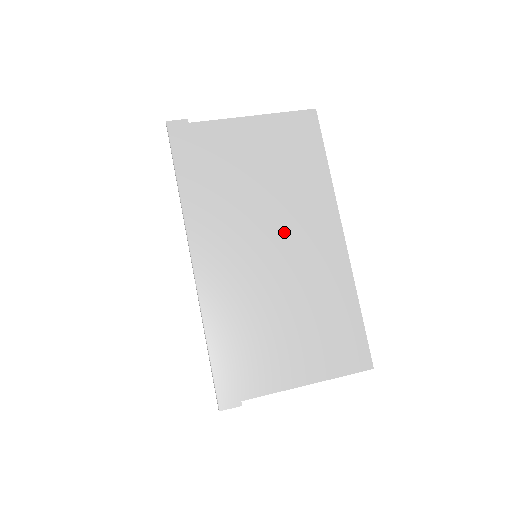
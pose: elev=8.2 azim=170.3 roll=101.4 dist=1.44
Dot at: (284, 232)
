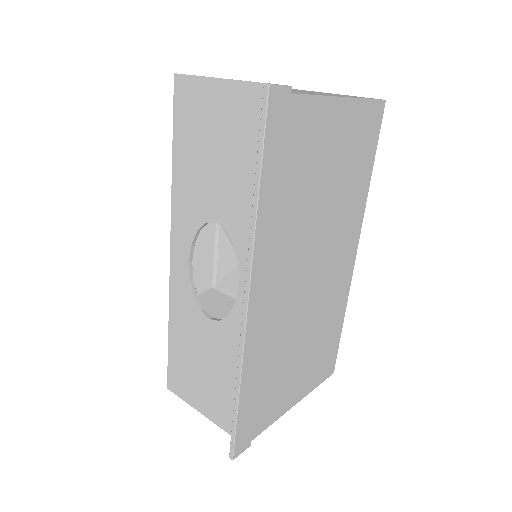
Dot at: (324, 256)
